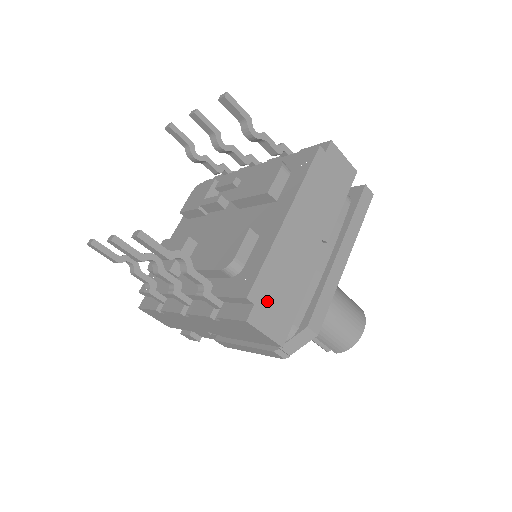
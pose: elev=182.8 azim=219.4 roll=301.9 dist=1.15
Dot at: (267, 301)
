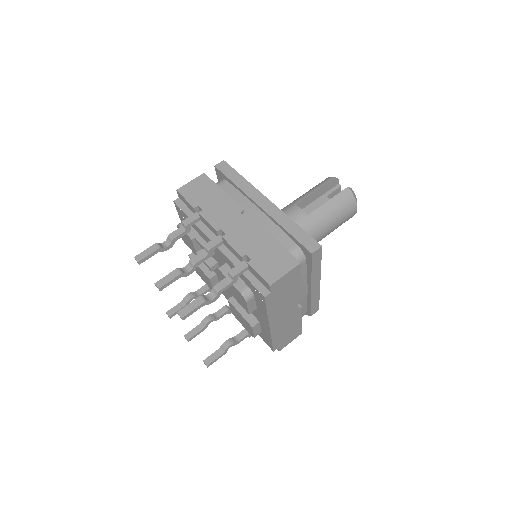
Dot at: (283, 341)
